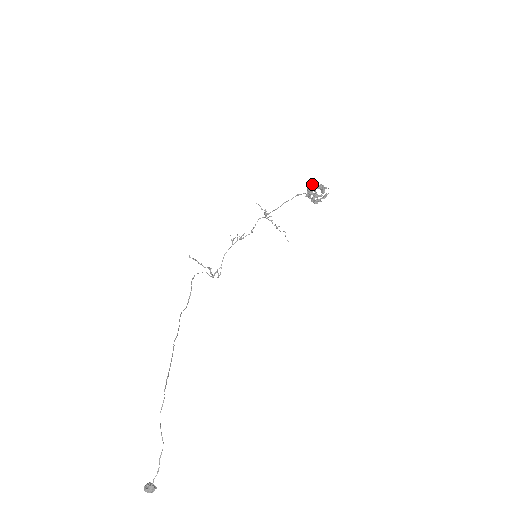
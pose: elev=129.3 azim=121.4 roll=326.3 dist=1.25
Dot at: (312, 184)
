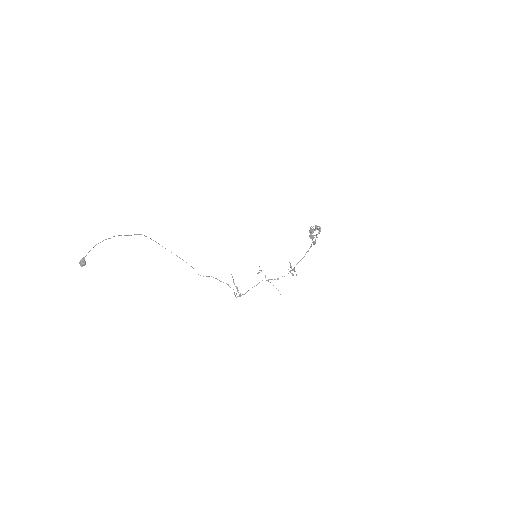
Dot at: occluded
